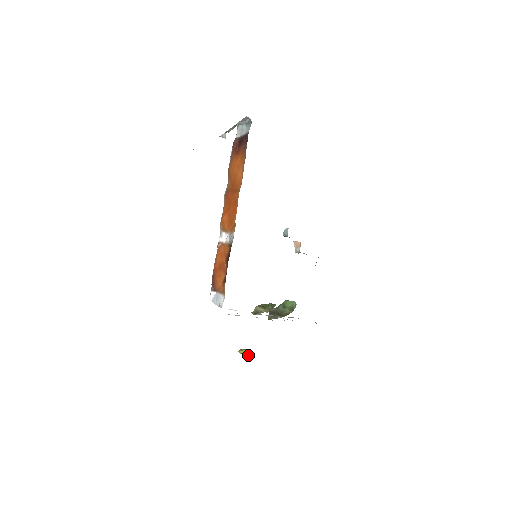
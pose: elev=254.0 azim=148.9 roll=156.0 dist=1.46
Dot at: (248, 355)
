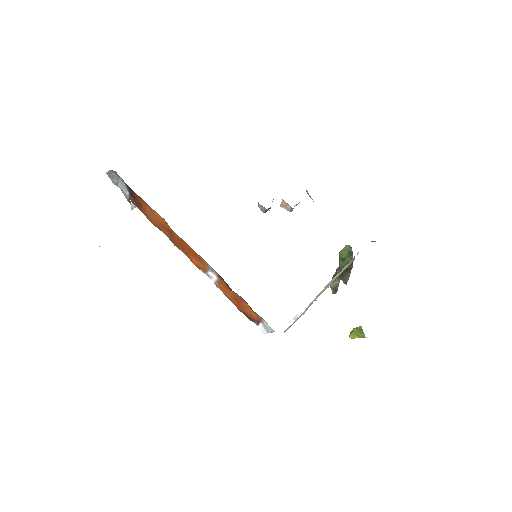
Dot at: (359, 333)
